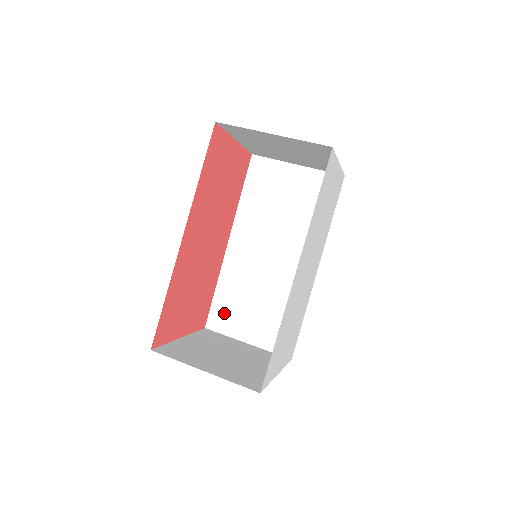
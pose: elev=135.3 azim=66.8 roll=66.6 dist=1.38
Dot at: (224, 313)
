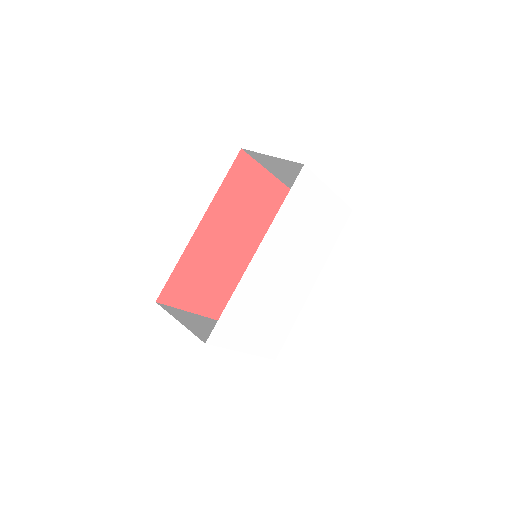
Dot at: occluded
